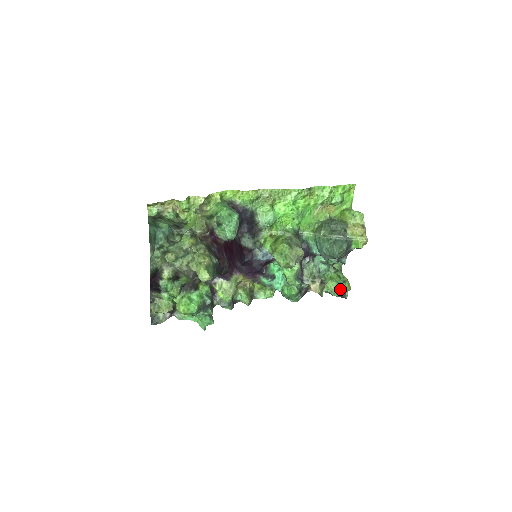
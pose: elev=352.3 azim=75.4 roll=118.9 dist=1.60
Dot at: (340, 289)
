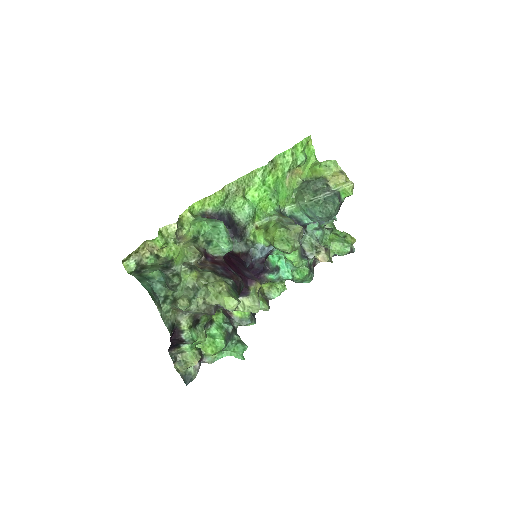
Dot at: (345, 246)
